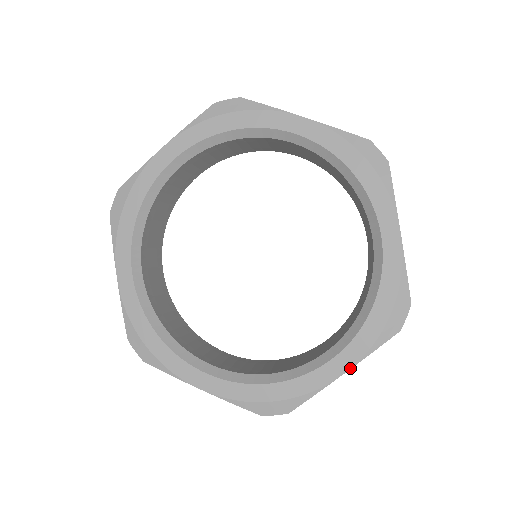
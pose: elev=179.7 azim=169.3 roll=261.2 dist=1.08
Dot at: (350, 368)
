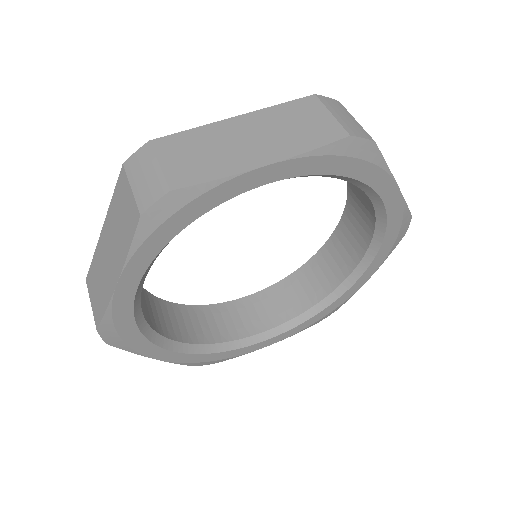
Dot at: occluded
